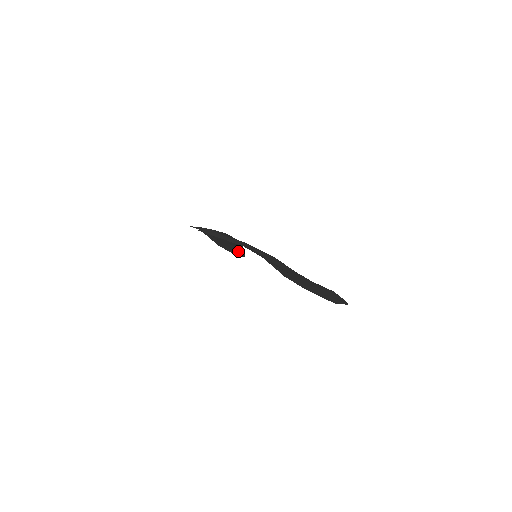
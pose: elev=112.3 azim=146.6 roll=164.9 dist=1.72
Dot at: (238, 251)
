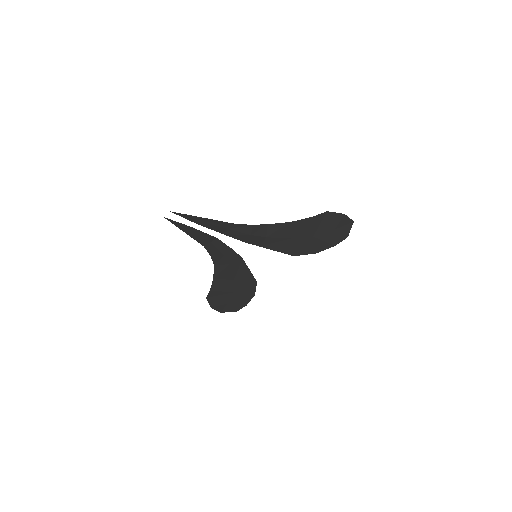
Dot at: (246, 280)
